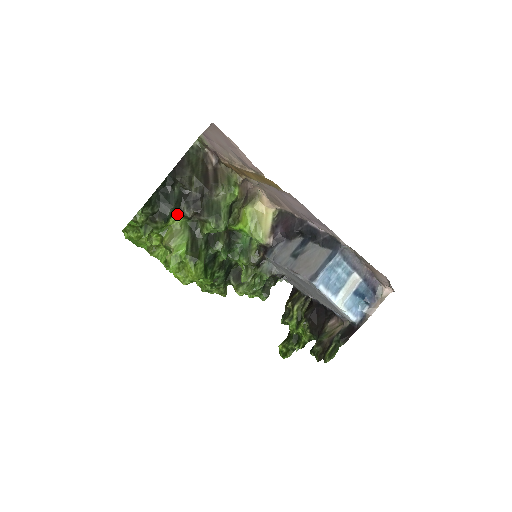
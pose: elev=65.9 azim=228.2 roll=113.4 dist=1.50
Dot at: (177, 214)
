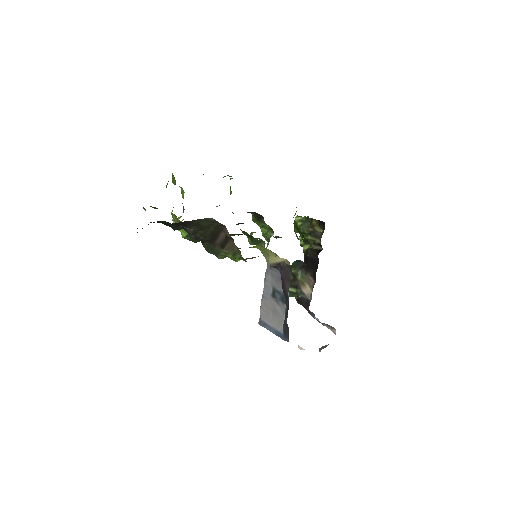
Dot at: occluded
